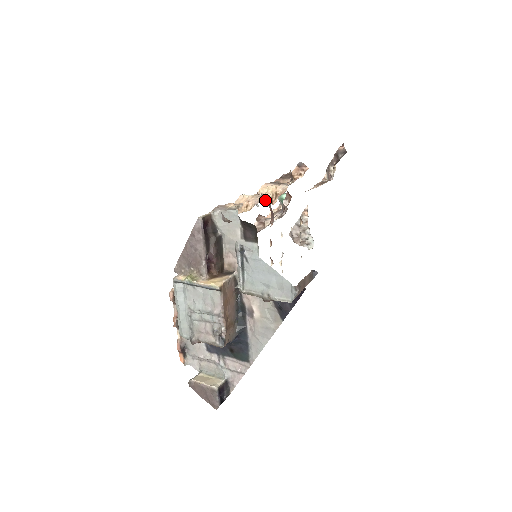
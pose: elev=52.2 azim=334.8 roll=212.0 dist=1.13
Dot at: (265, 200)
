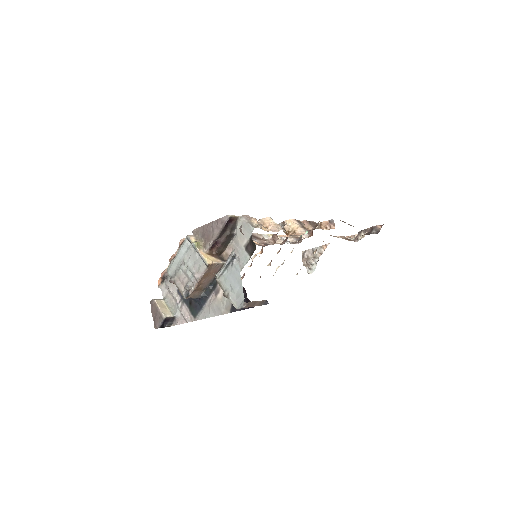
Dot at: (285, 230)
